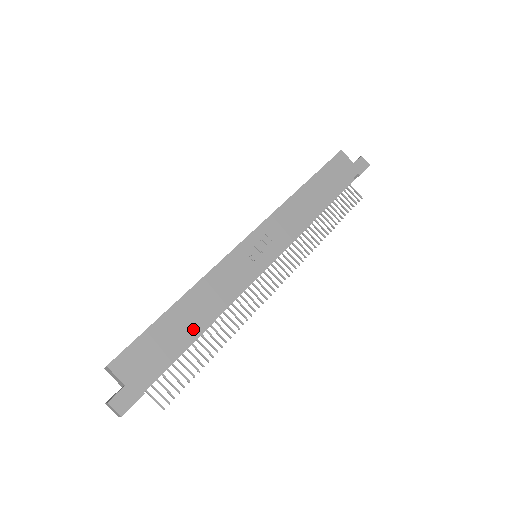
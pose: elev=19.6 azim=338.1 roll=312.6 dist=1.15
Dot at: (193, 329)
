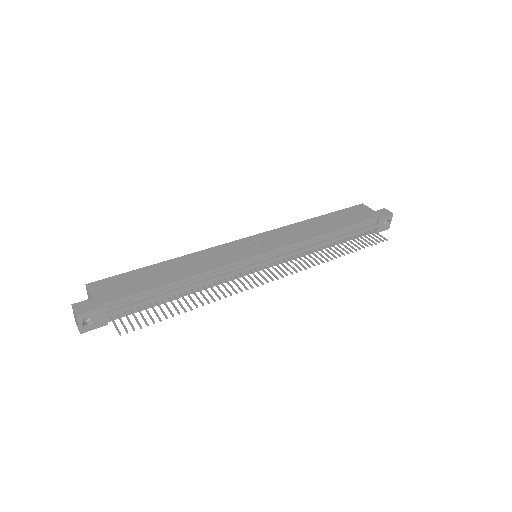
Dot at: (170, 278)
